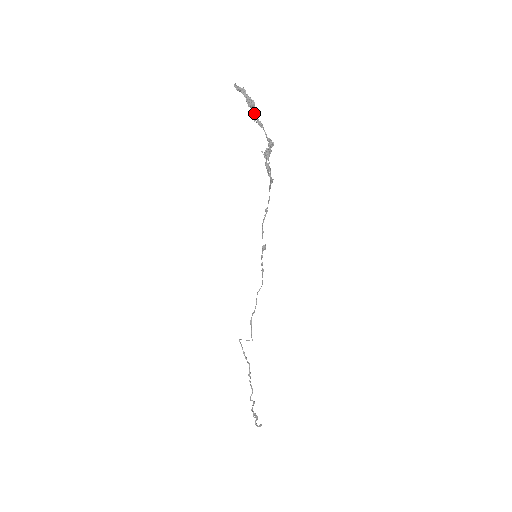
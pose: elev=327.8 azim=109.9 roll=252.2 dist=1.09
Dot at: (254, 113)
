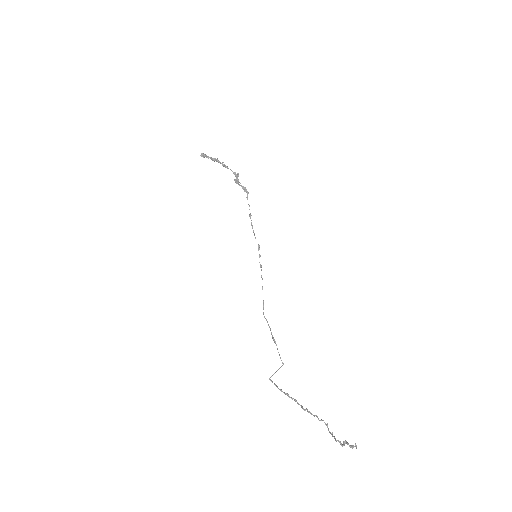
Dot at: (220, 163)
